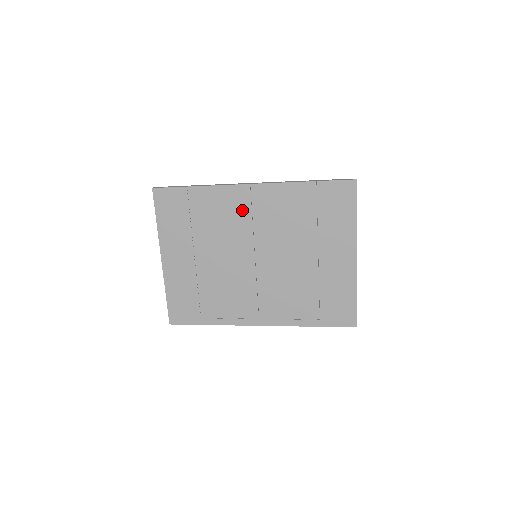
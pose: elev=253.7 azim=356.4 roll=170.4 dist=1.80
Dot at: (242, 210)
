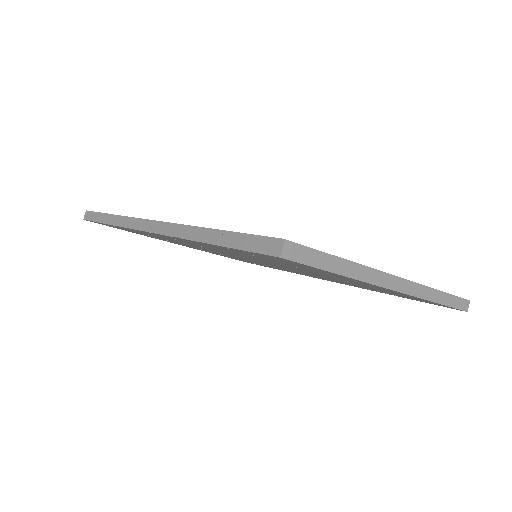
Dot at: (181, 241)
